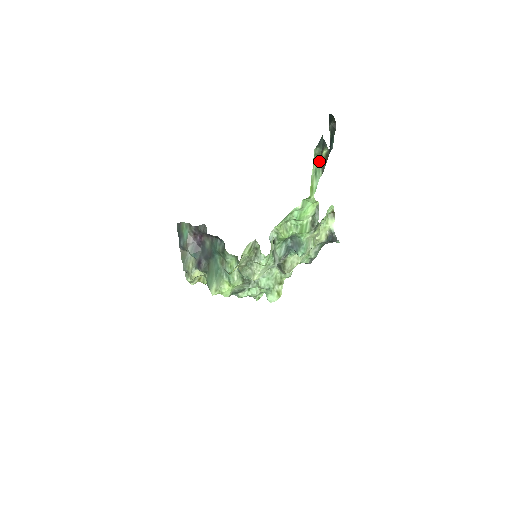
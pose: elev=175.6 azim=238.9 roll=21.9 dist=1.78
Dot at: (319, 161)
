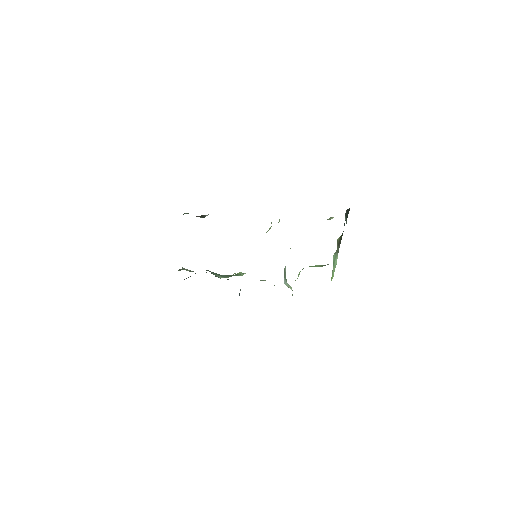
Dot at: (335, 252)
